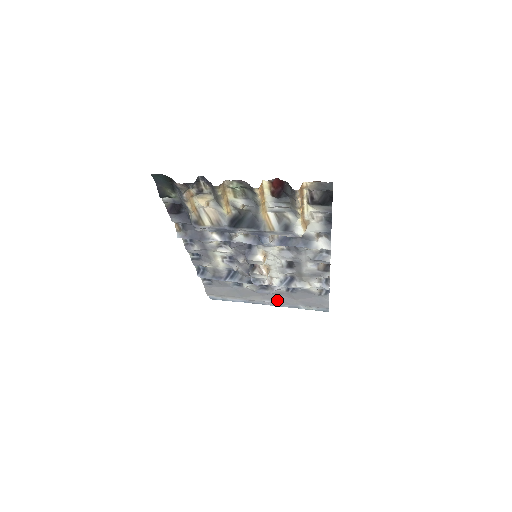
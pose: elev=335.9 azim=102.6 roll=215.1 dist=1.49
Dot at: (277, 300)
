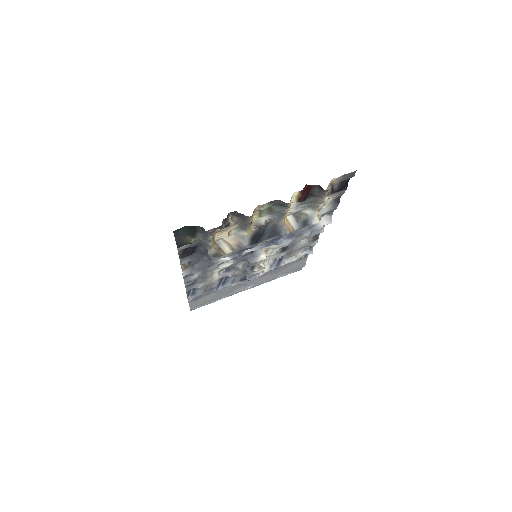
Dot at: (259, 282)
